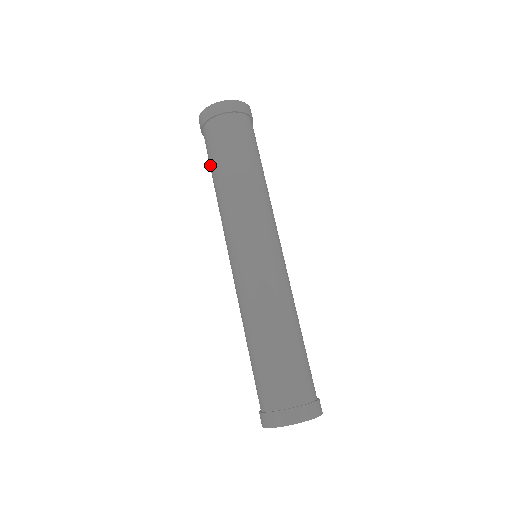
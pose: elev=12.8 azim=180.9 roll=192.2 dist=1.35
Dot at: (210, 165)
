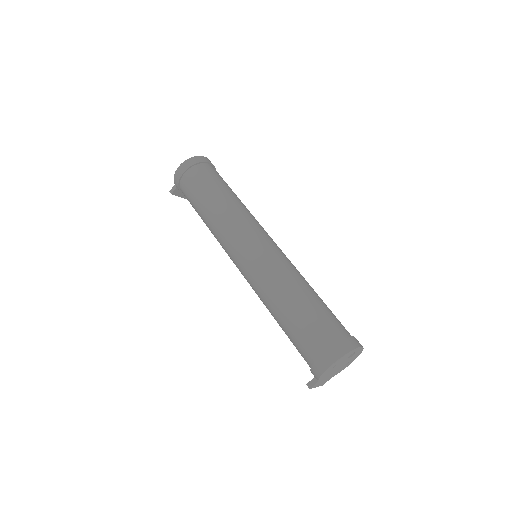
Dot at: (203, 191)
